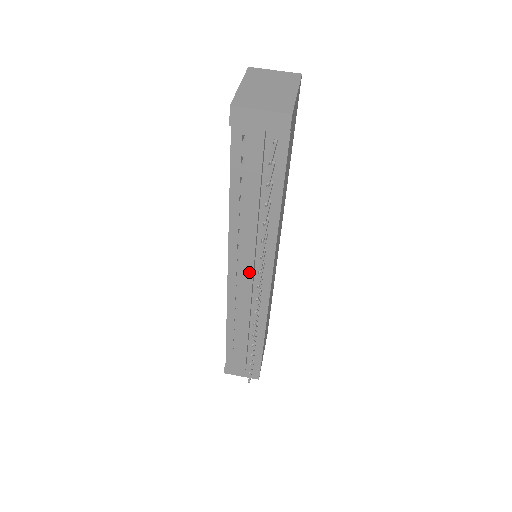
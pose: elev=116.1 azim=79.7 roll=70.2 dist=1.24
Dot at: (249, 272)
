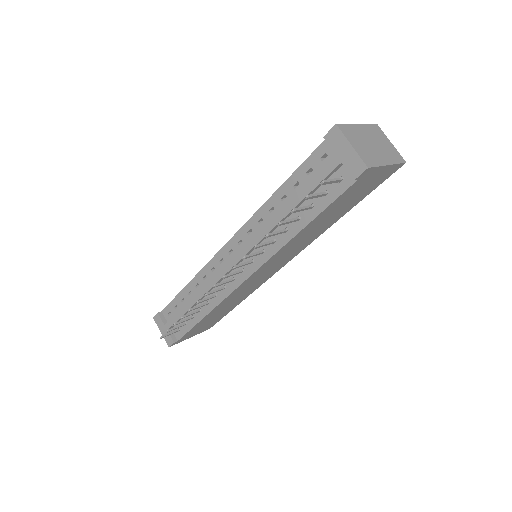
Dot at: (239, 256)
